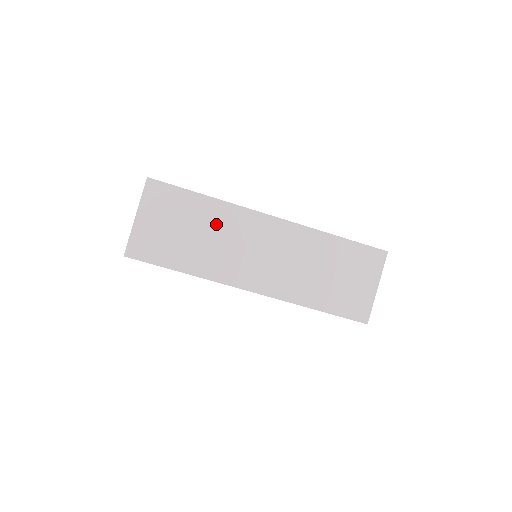
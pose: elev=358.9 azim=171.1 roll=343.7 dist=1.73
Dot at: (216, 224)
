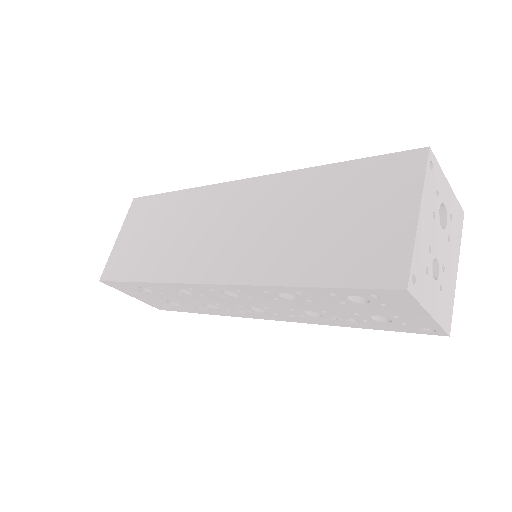
Dot at: (182, 215)
